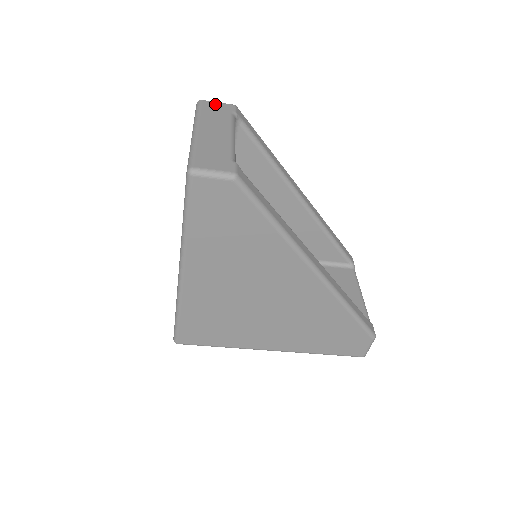
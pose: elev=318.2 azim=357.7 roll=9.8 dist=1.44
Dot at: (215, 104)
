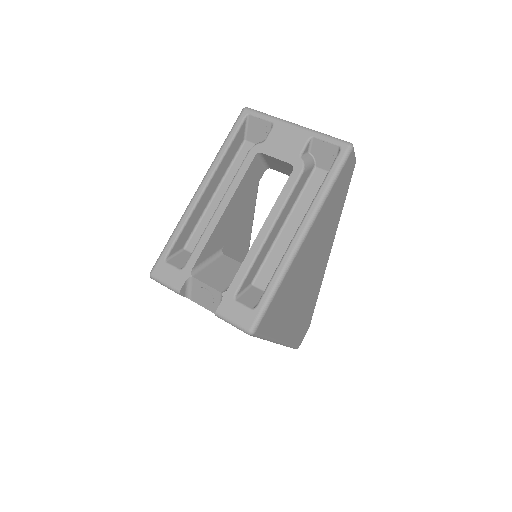
Dot at: occluded
